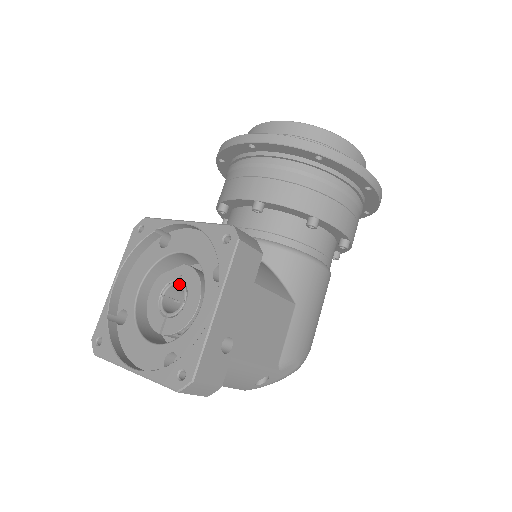
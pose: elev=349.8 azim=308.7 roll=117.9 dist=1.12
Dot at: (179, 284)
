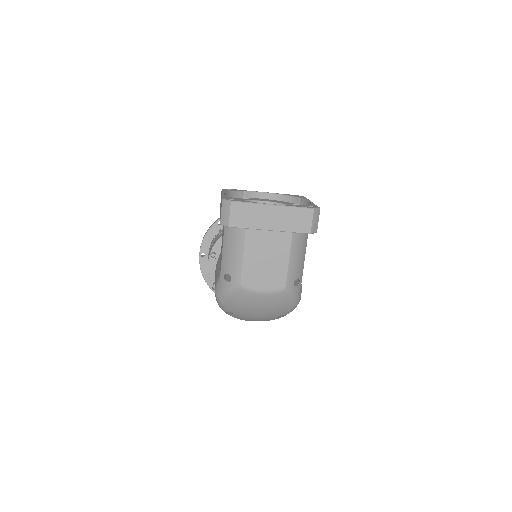
Dot at: occluded
